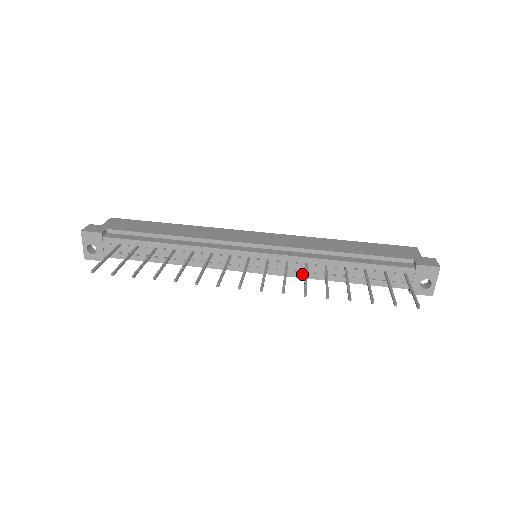
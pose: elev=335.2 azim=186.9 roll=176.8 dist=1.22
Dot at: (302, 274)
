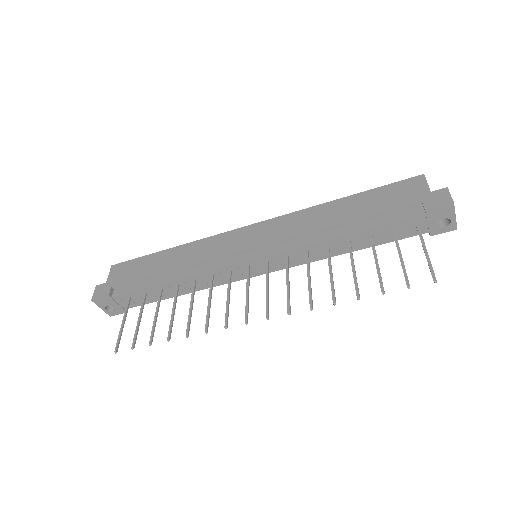
Dot at: occluded
